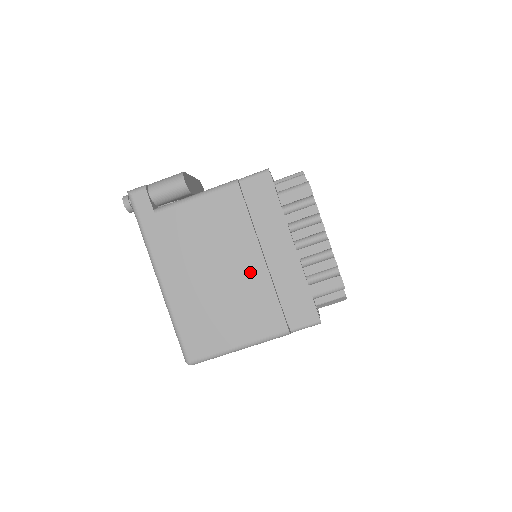
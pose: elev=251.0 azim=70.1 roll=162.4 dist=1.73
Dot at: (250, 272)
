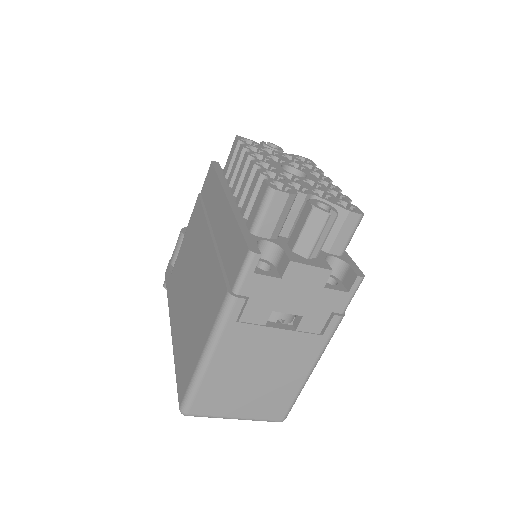
Dot at: (205, 259)
